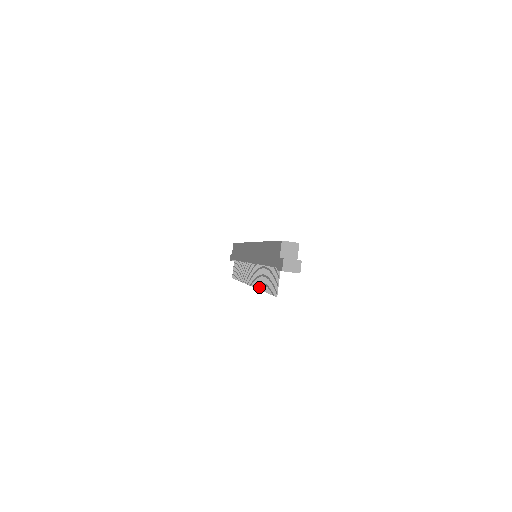
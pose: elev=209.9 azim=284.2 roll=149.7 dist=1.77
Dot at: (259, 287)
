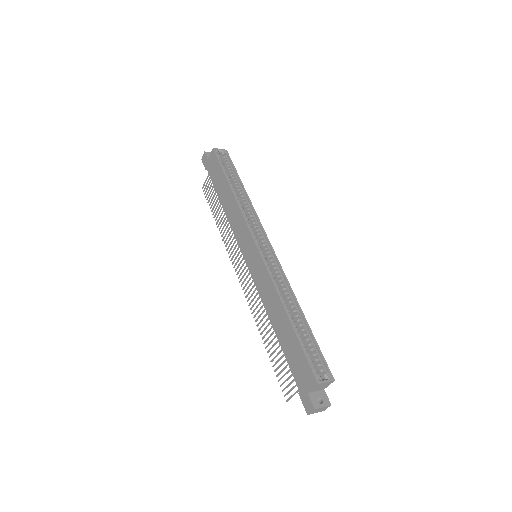
Dot at: (258, 325)
